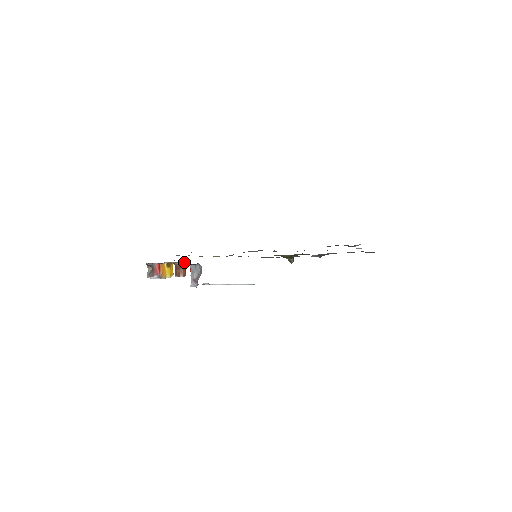
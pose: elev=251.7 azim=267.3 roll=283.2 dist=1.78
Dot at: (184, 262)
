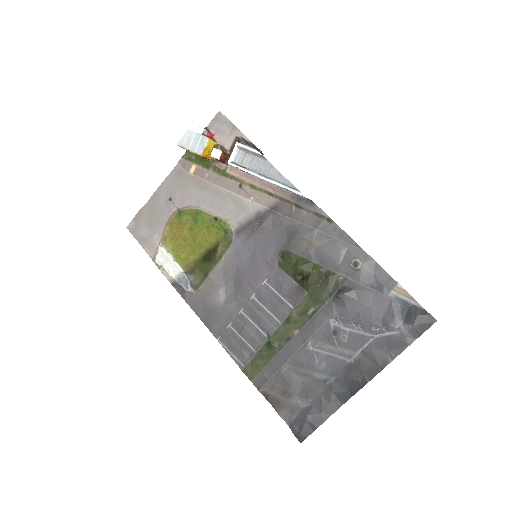
Dot at: occluded
